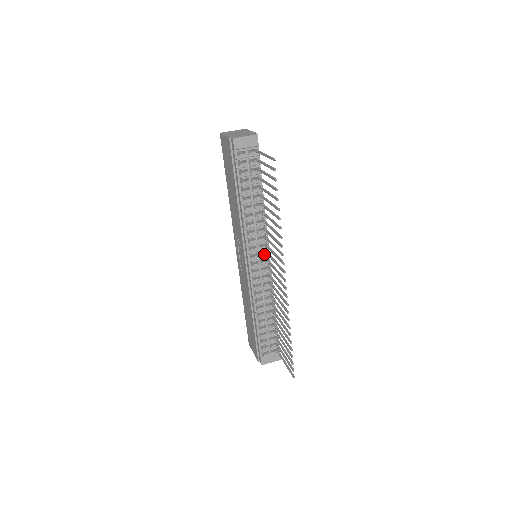
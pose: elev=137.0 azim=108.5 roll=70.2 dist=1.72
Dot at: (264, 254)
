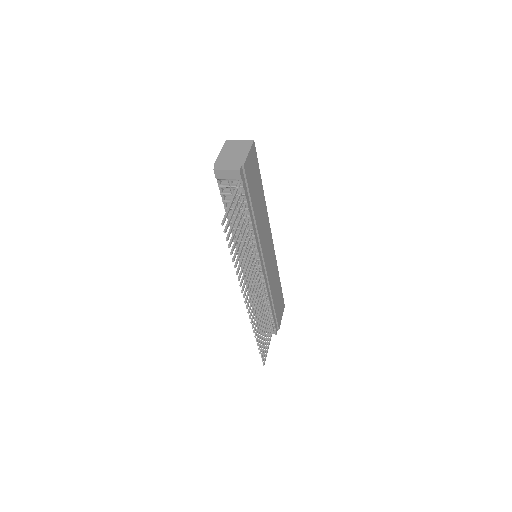
Dot at: occluded
